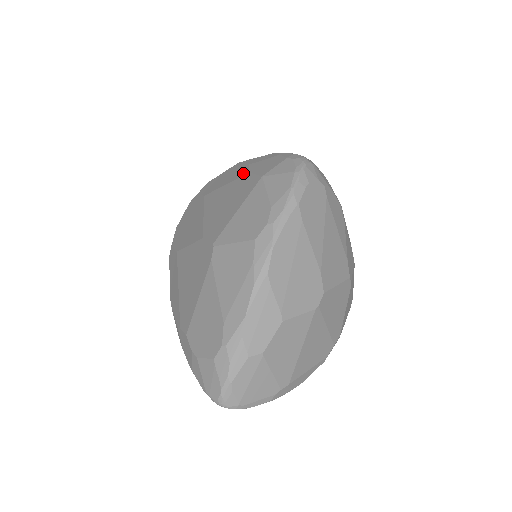
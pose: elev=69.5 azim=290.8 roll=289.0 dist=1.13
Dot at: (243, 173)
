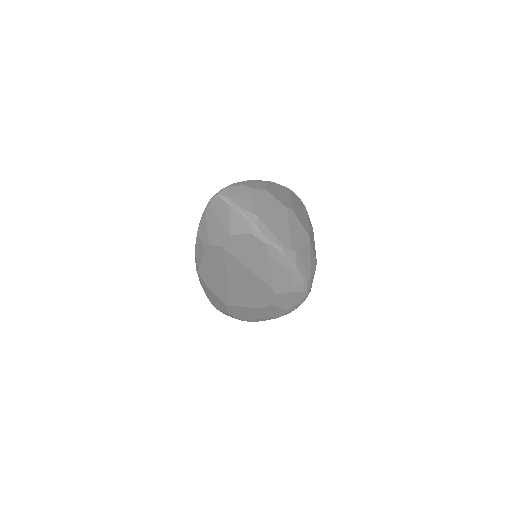
Dot at: occluded
